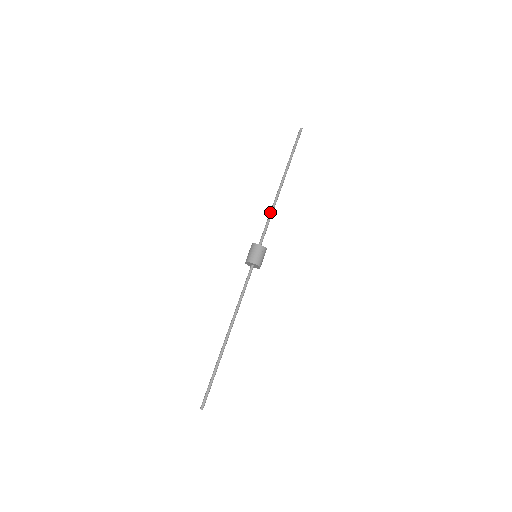
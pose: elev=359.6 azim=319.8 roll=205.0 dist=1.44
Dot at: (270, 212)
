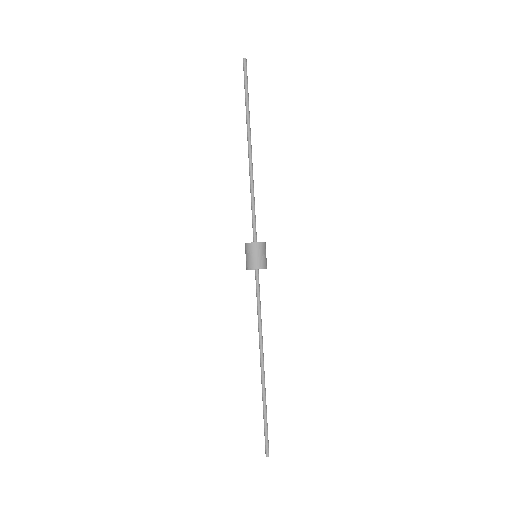
Dot at: occluded
